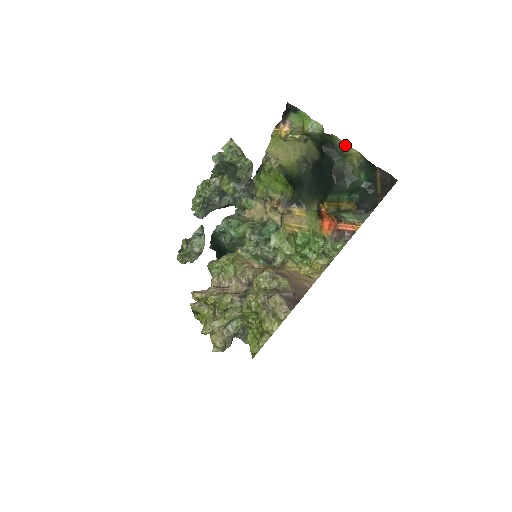
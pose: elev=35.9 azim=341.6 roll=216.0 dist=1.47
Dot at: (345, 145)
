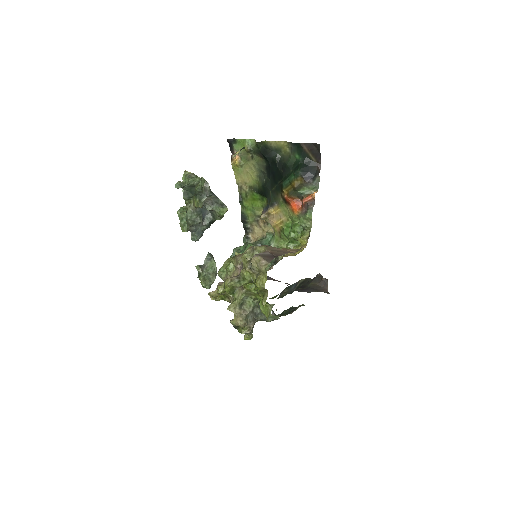
Dot at: (275, 143)
